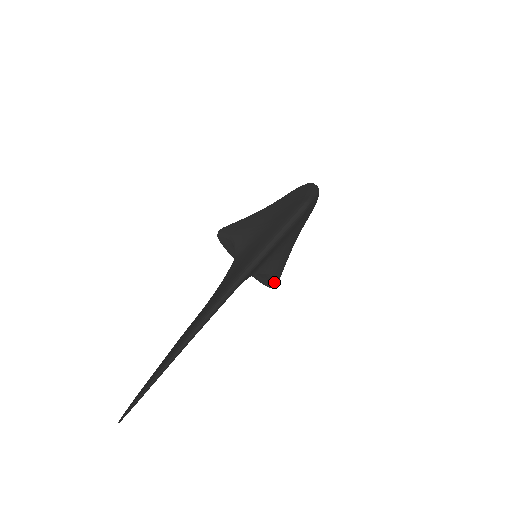
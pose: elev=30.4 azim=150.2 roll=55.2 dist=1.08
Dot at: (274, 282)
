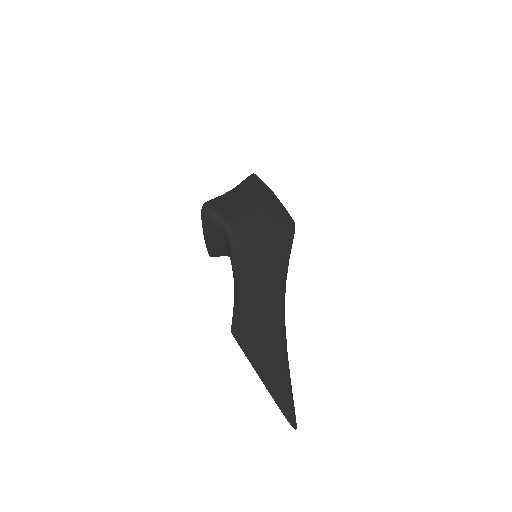
Dot at: (219, 256)
